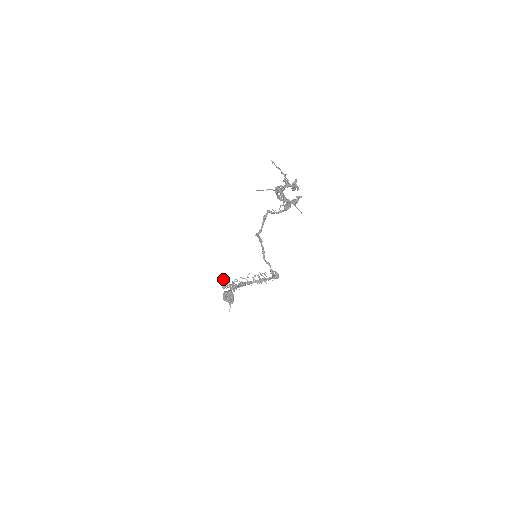
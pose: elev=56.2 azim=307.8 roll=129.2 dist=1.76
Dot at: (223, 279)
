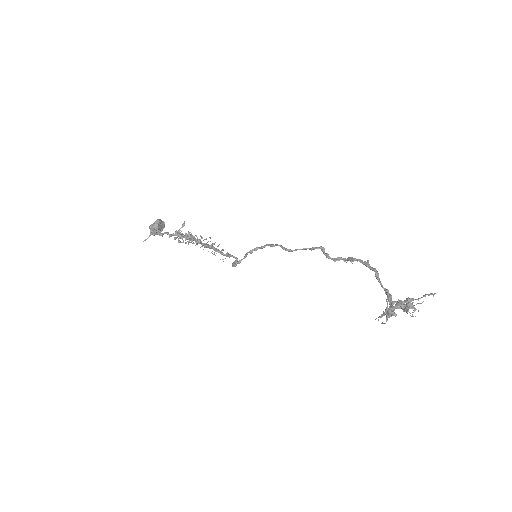
Dot at: (184, 223)
